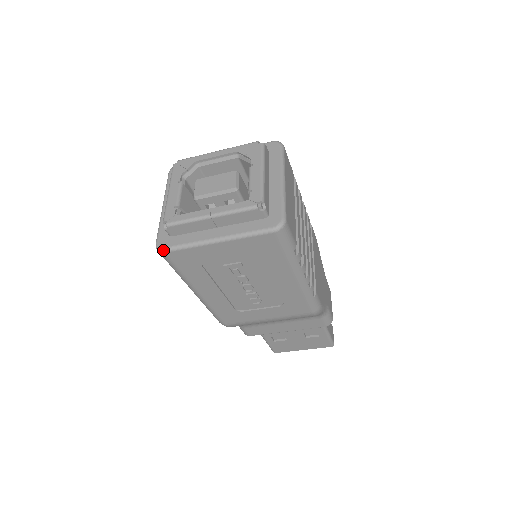
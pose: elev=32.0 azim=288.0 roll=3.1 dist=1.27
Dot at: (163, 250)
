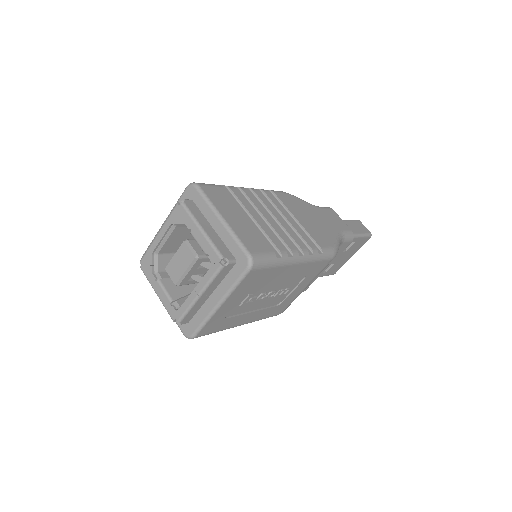
Dot at: (192, 337)
